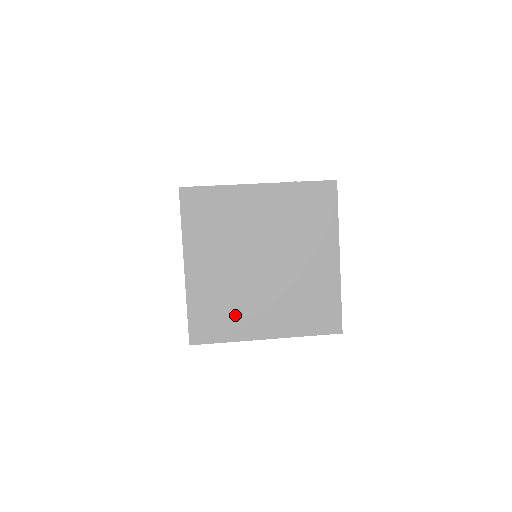
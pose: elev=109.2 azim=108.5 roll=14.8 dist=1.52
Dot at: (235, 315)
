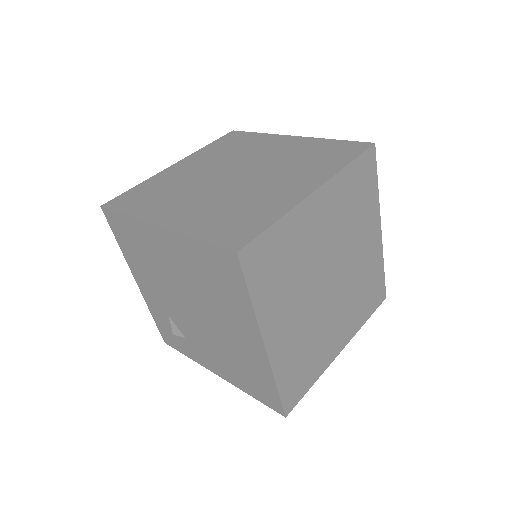
Dot at: (161, 200)
